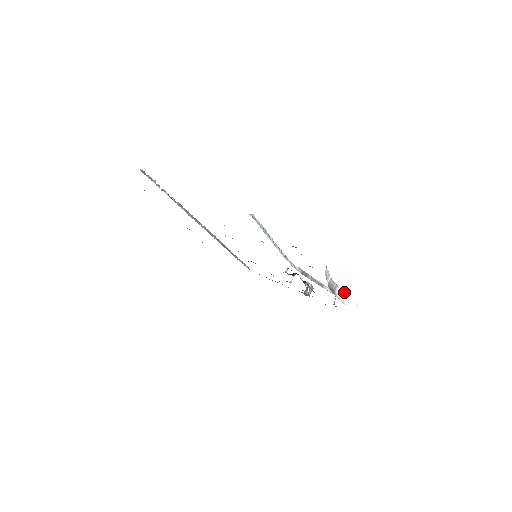
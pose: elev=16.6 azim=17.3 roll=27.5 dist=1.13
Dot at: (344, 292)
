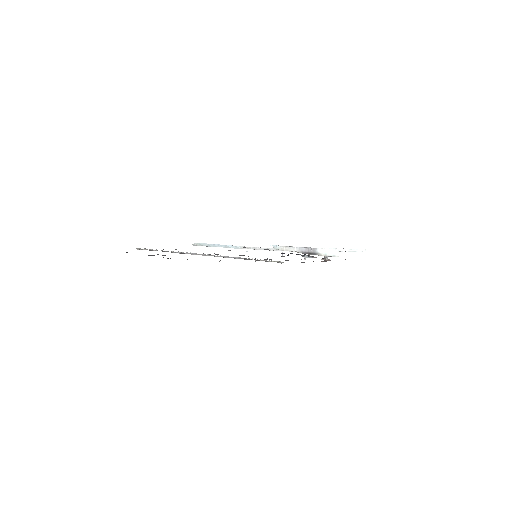
Dot at: (328, 249)
